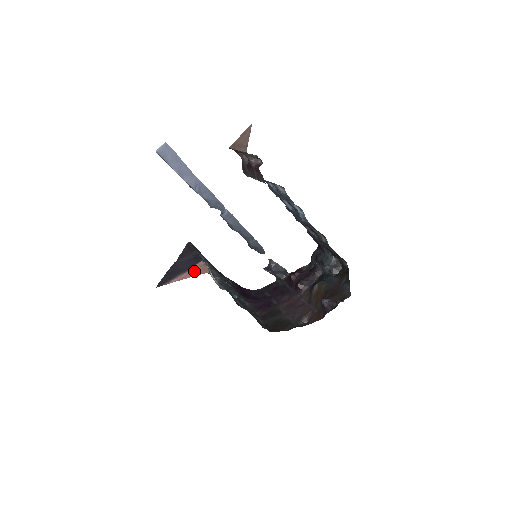
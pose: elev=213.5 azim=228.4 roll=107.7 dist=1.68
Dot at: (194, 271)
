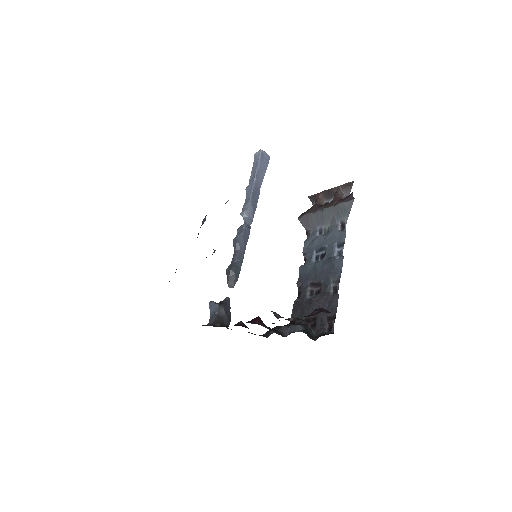
Dot at: occluded
